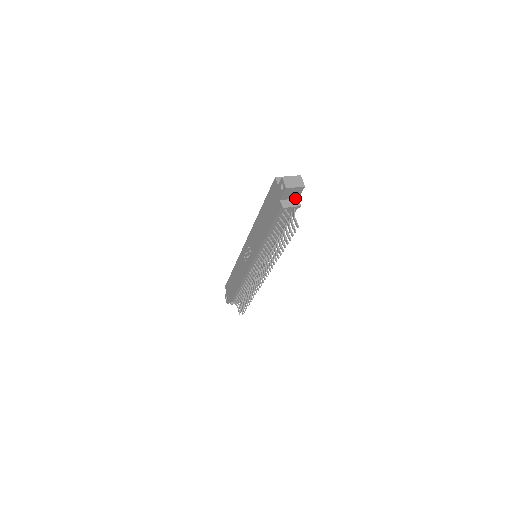
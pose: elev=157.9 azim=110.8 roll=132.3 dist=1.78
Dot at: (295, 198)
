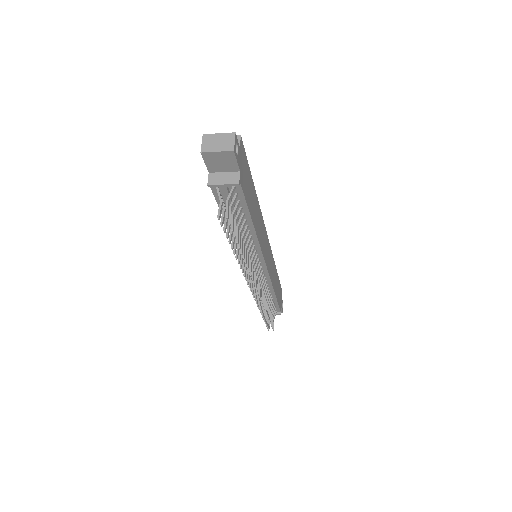
Dot at: (234, 171)
